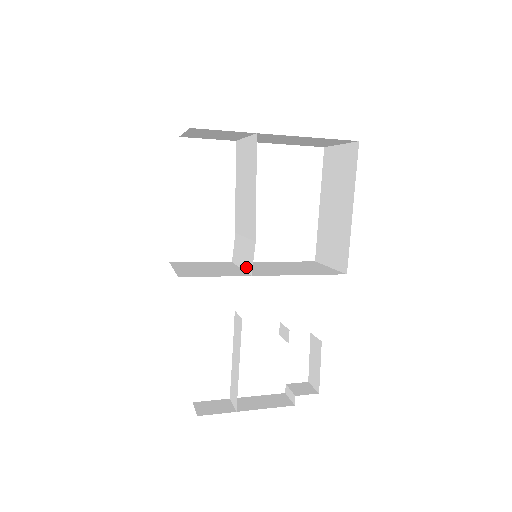
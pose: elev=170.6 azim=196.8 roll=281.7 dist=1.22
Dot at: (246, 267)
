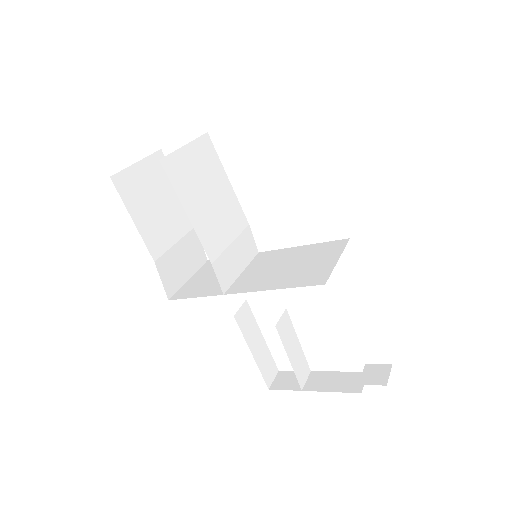
Dot at: (231, 278)
